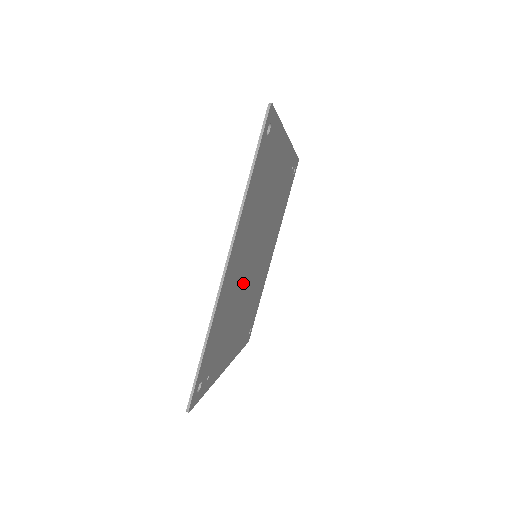
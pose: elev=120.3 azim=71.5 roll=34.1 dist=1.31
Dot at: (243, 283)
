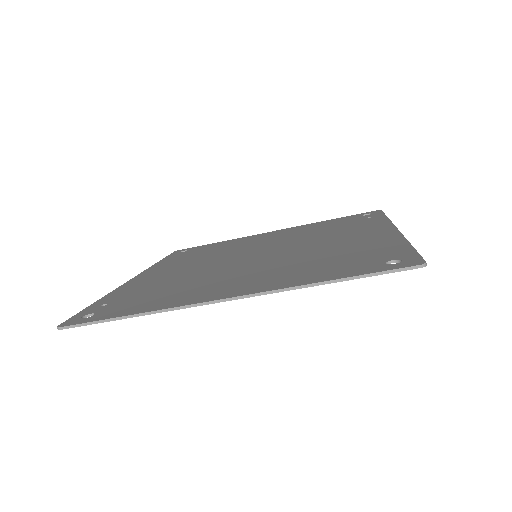
Dot at: occluded
